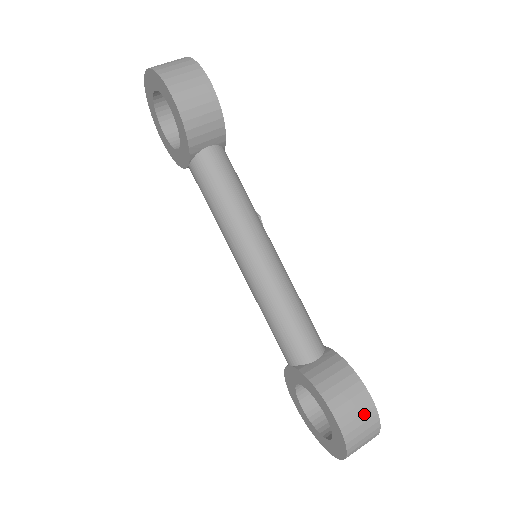
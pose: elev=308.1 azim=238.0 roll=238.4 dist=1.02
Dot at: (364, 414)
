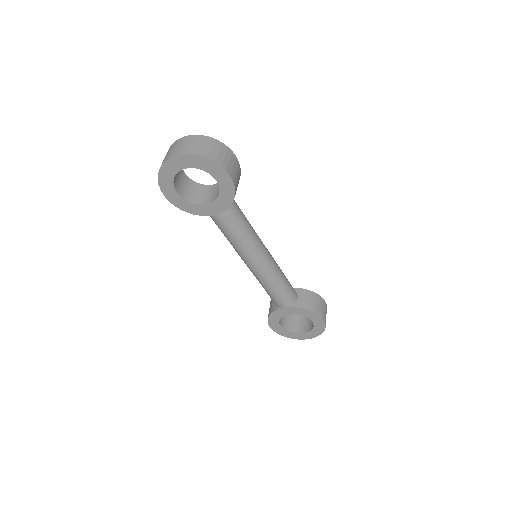
Dot at: (326, 310)
